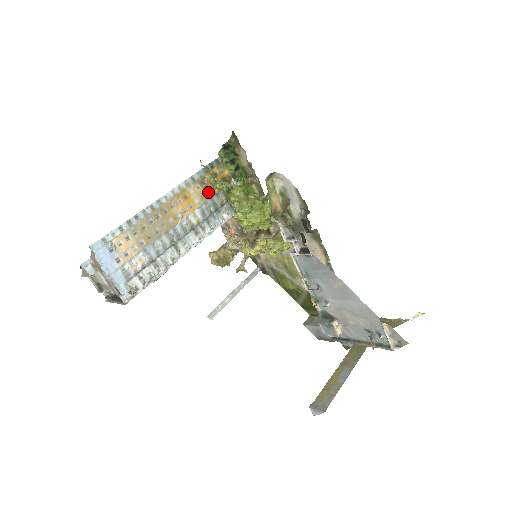
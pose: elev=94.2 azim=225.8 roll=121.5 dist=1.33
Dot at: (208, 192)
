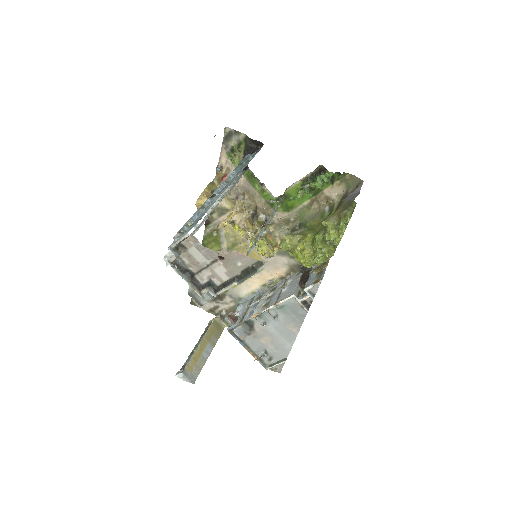
Dot at: occluded
